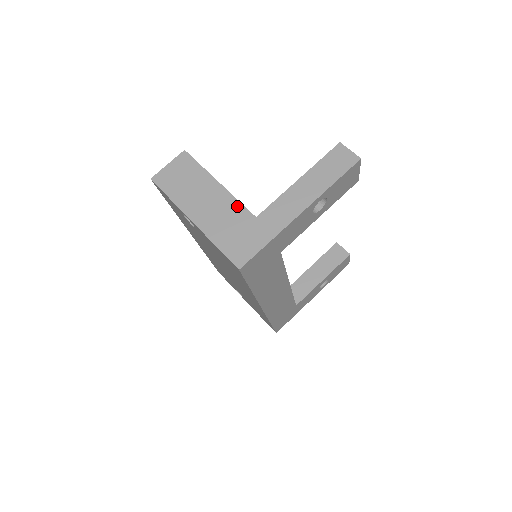
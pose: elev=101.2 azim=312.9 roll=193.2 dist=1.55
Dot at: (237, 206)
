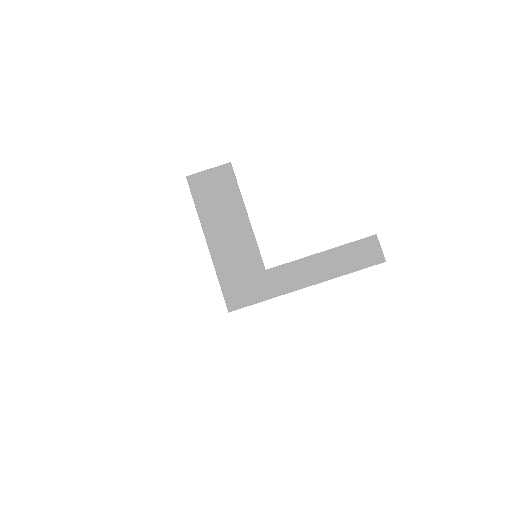
Dot at: (254, 250)
